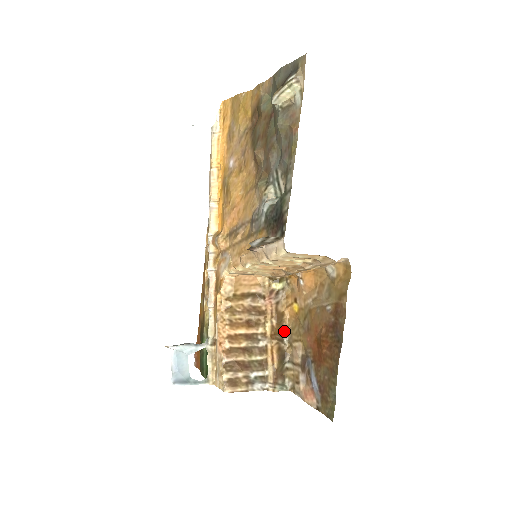
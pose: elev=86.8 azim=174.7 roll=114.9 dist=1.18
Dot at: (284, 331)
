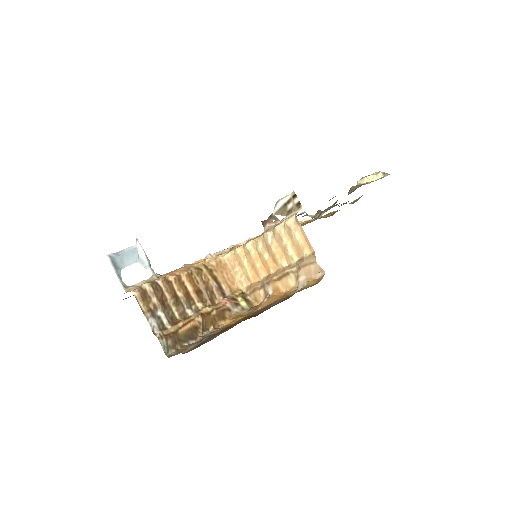
Dot at: (212, 328)
